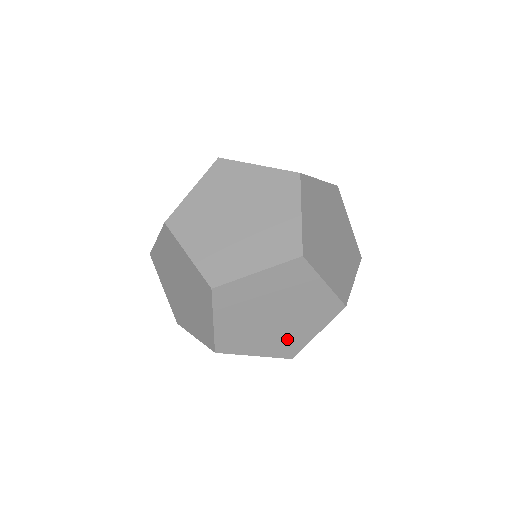
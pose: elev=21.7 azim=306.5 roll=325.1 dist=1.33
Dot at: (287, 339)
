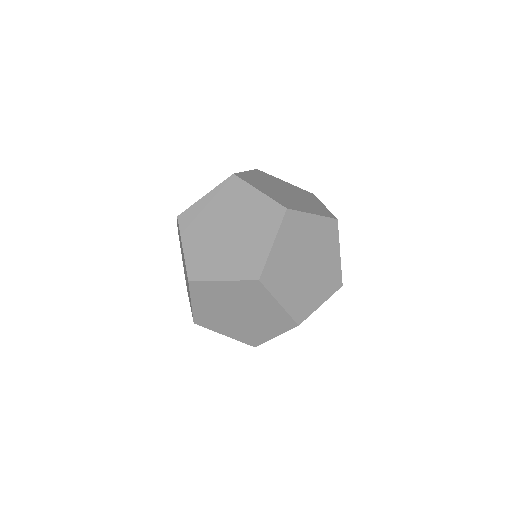
Dot at: (246, 255)
